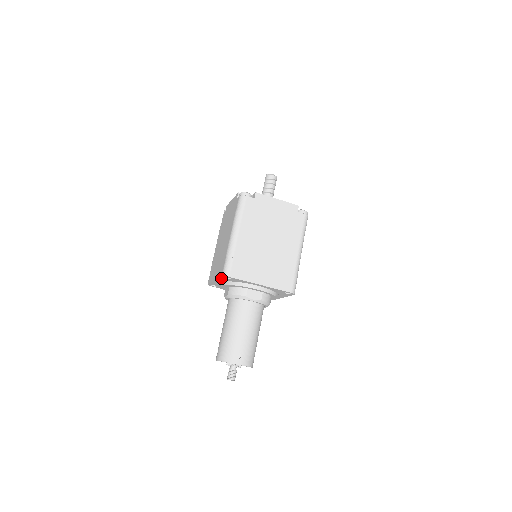
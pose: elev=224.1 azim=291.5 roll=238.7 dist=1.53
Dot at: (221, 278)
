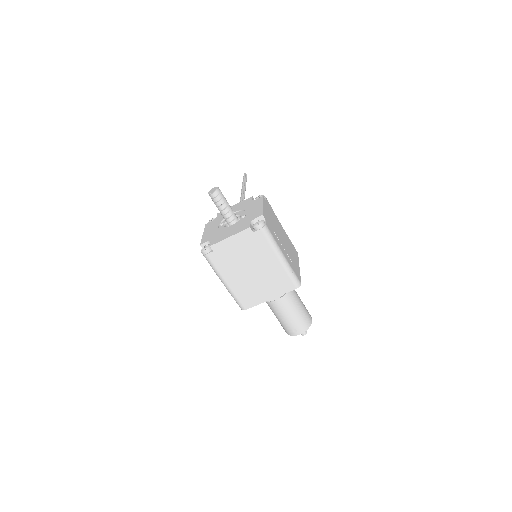
Dot at: occluded
